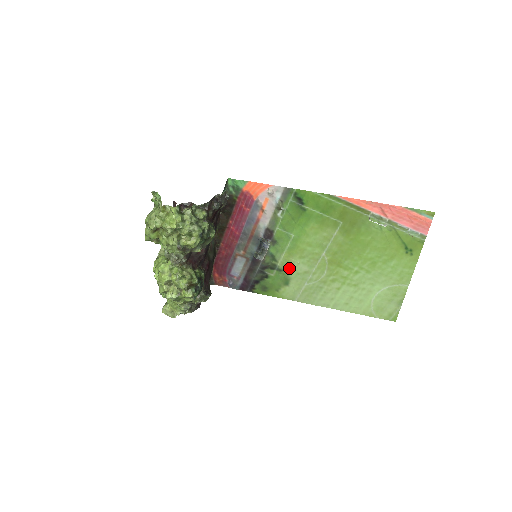
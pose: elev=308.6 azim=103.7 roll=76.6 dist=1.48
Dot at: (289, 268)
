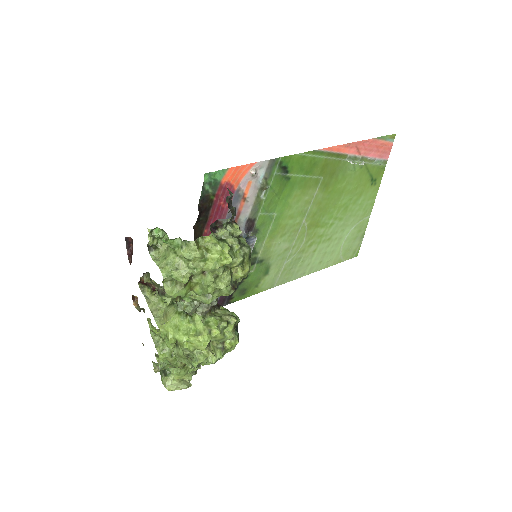
Dot at: (270, 254)
